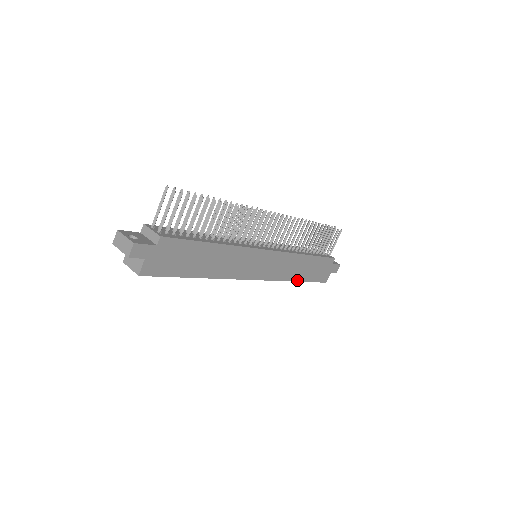
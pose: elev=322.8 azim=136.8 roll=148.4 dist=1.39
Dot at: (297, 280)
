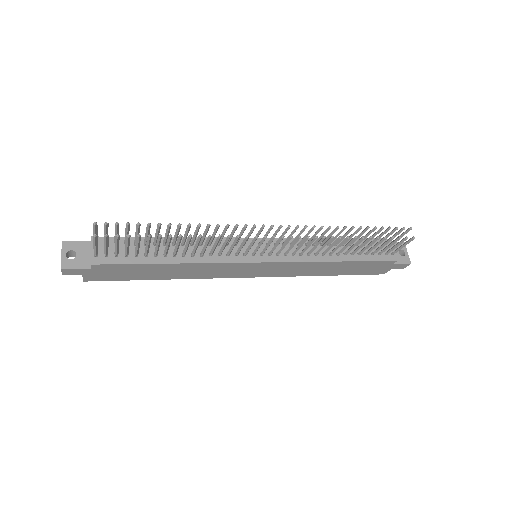
Dot at: (325, 274)
